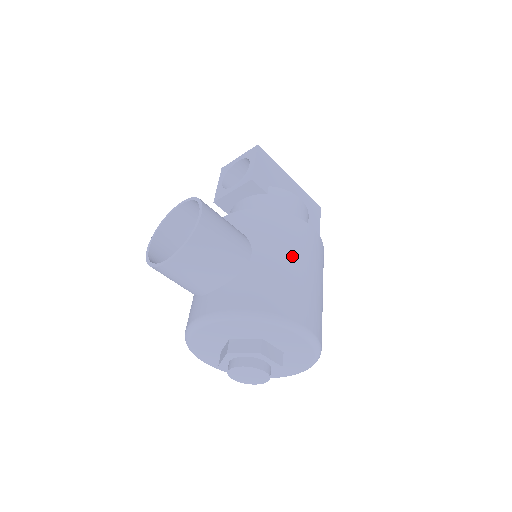
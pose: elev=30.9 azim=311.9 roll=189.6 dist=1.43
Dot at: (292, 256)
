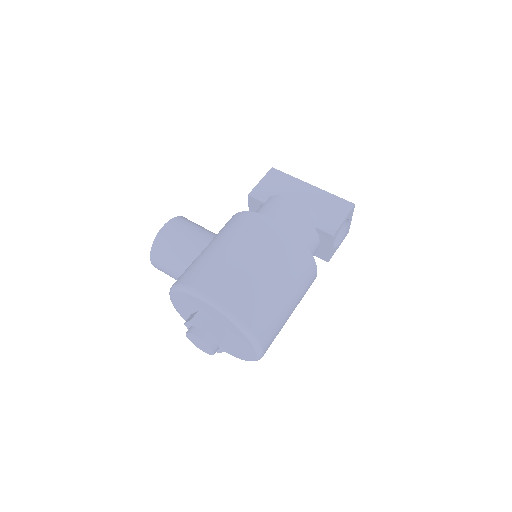
Dot at: (229, 243)
